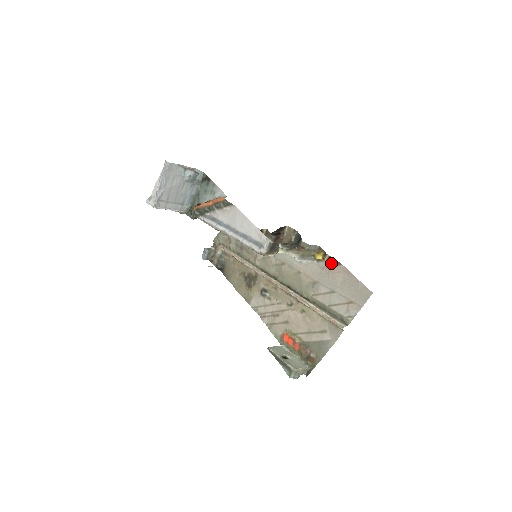
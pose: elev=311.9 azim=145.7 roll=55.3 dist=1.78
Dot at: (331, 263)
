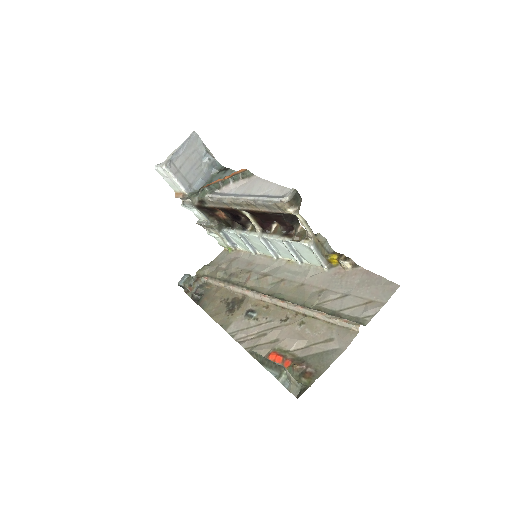
Dot at: (348, 261)
